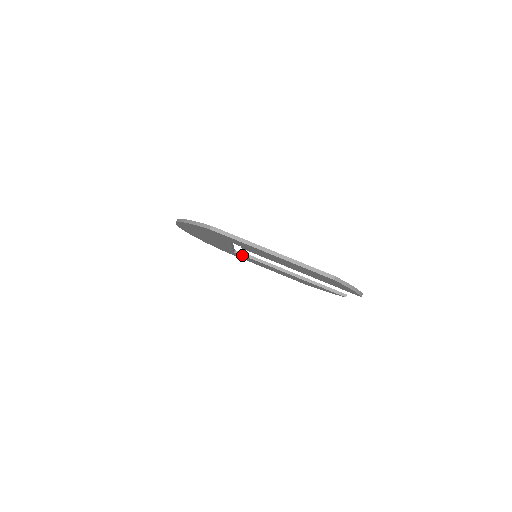
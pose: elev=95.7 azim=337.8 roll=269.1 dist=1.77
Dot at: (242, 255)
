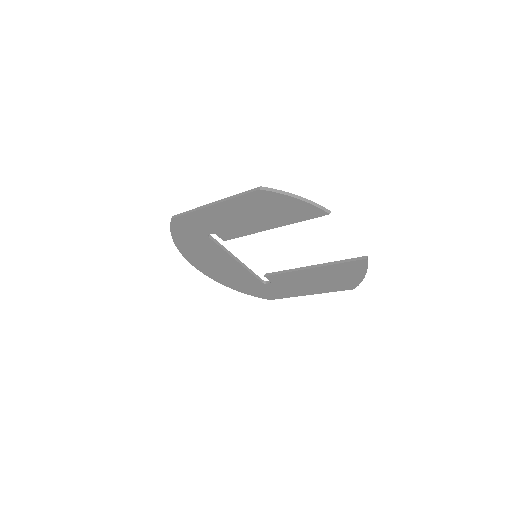
Dot at: (270, 282)
